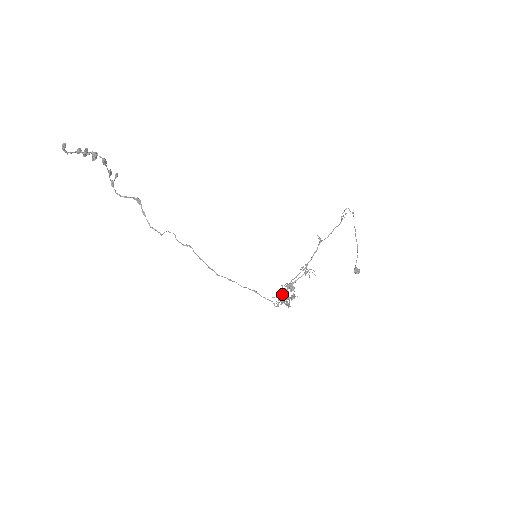
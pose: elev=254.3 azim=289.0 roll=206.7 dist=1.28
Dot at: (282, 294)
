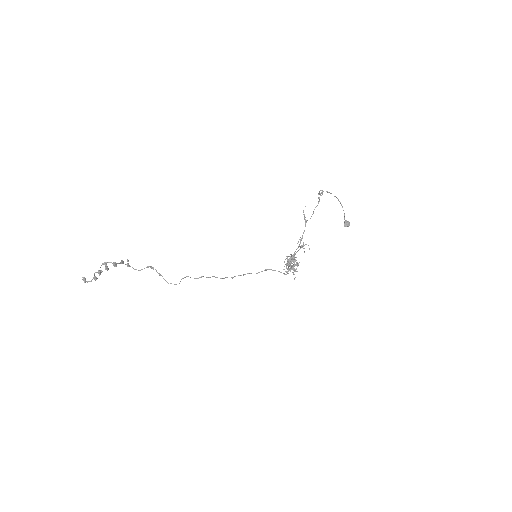
Dot at: (288, 263)
